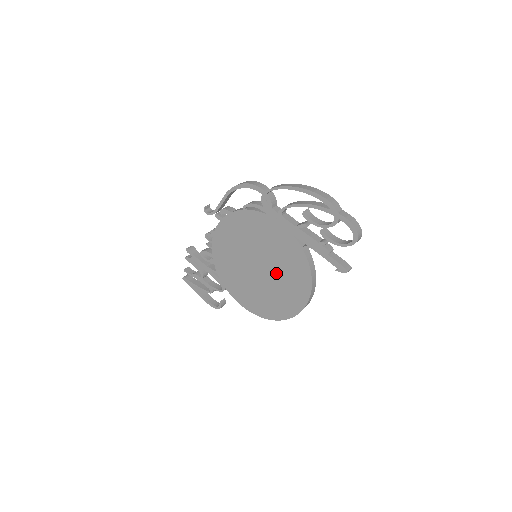
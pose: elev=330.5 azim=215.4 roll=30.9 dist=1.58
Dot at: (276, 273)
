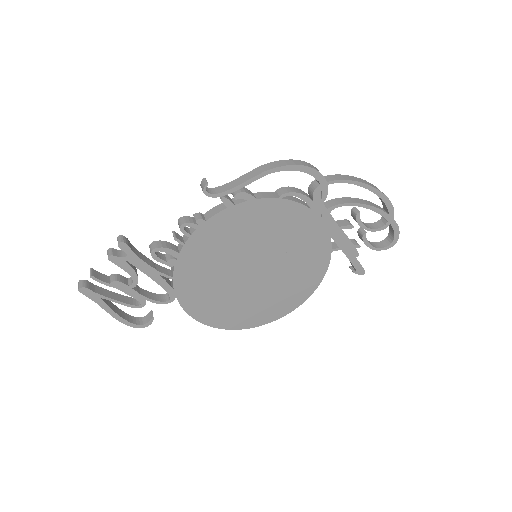
Dot at: (279, 277)
